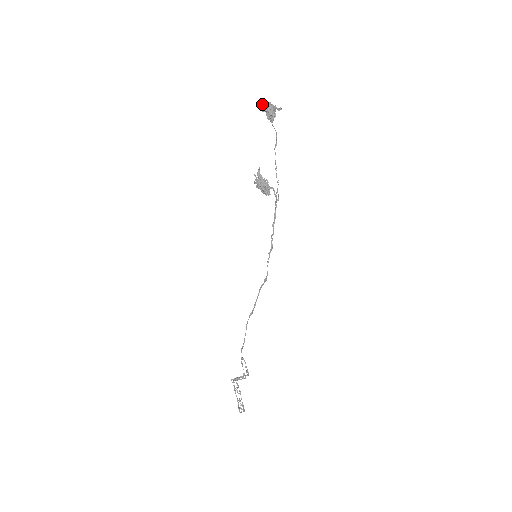
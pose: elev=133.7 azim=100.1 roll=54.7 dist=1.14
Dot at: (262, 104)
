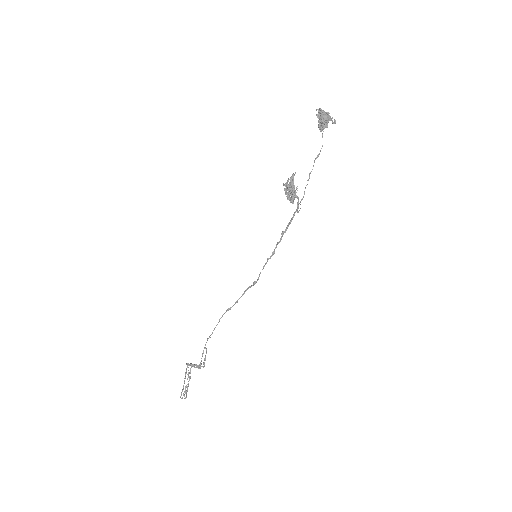
Dot at: (320, 110)
